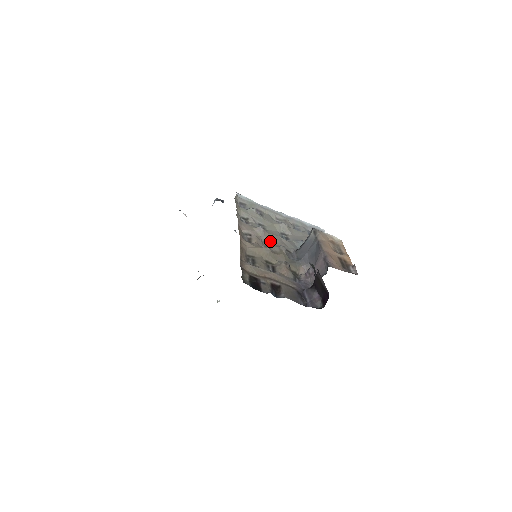
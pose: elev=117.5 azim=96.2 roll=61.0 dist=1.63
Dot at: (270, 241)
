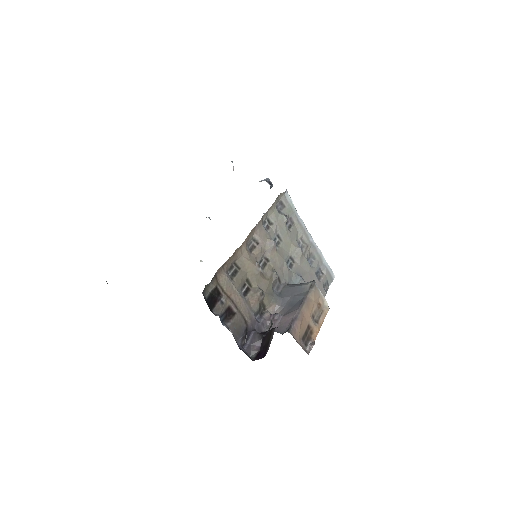
Dot at: (271, 260)
